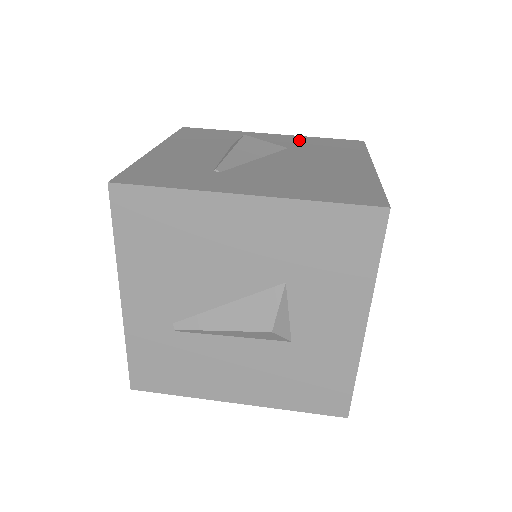
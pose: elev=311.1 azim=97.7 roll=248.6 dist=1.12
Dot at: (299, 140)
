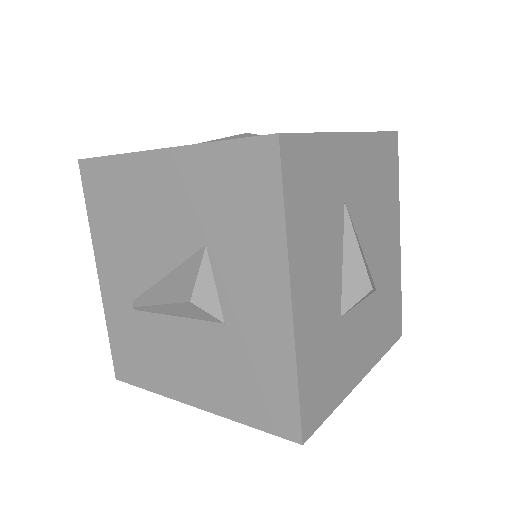
Dot at: occluded
